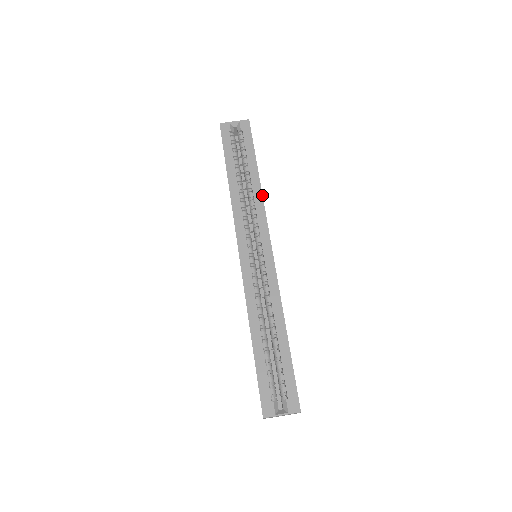
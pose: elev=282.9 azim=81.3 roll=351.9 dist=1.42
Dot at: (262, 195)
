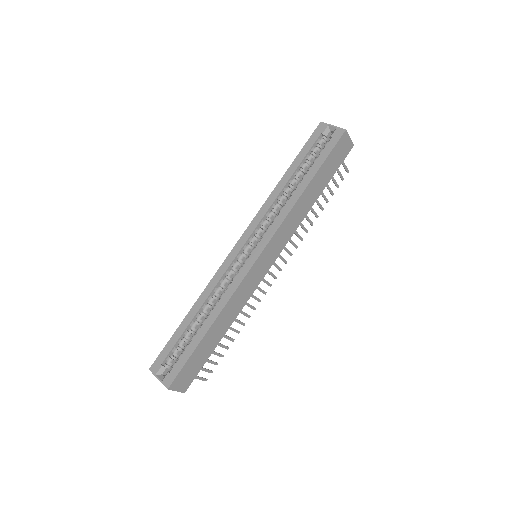
Dot at: (292, 207)
